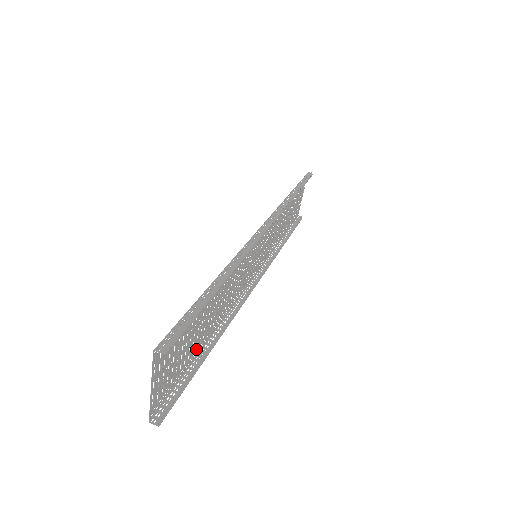
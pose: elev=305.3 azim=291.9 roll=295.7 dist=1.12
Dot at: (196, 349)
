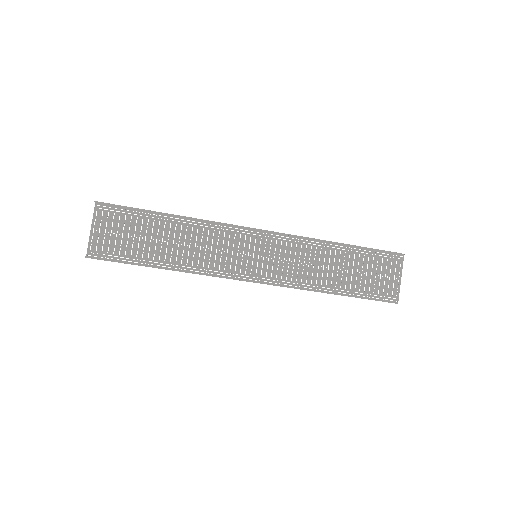
Dot at: (149, 259)
